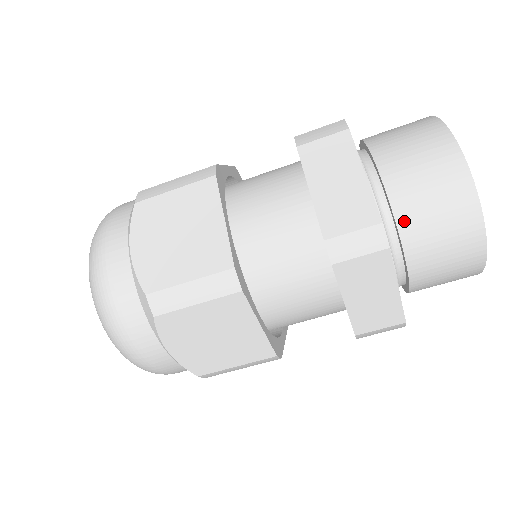
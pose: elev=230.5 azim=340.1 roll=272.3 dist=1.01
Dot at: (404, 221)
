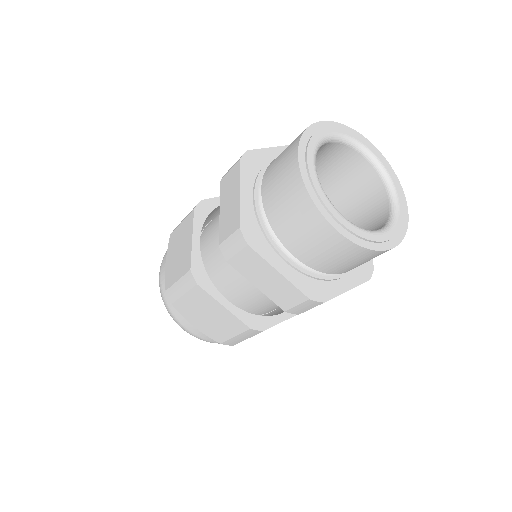
Dot at: (273, 221)
